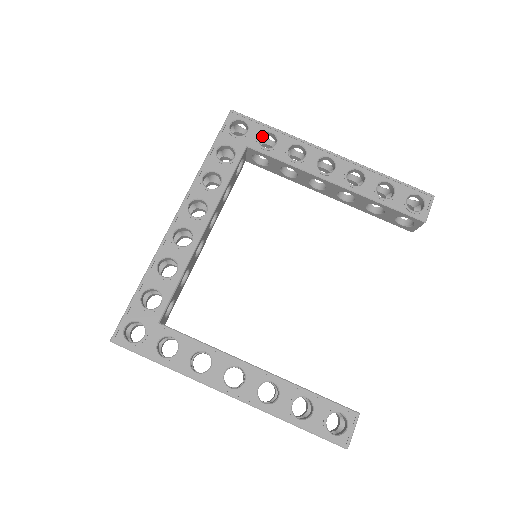
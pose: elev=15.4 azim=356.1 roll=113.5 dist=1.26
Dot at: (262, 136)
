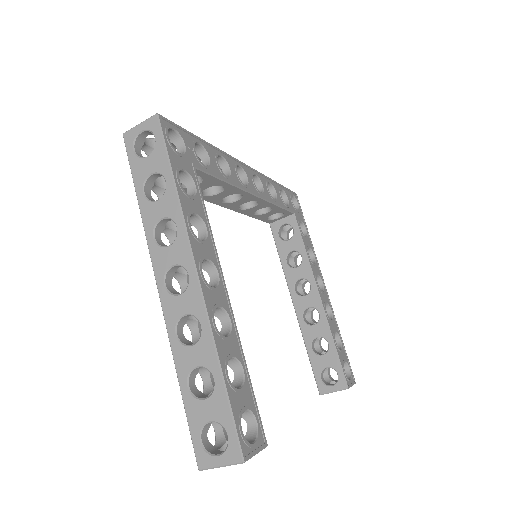
Dot at: occluded
